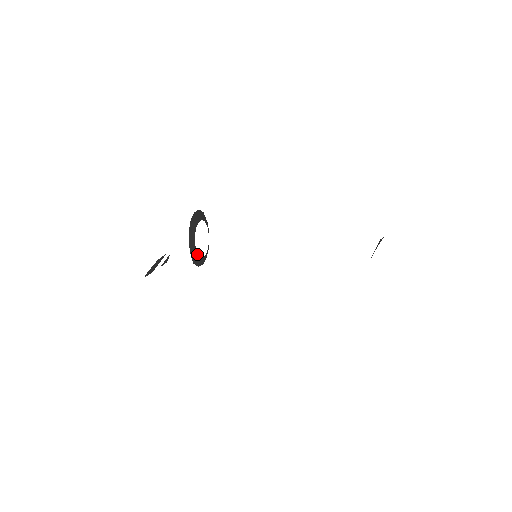
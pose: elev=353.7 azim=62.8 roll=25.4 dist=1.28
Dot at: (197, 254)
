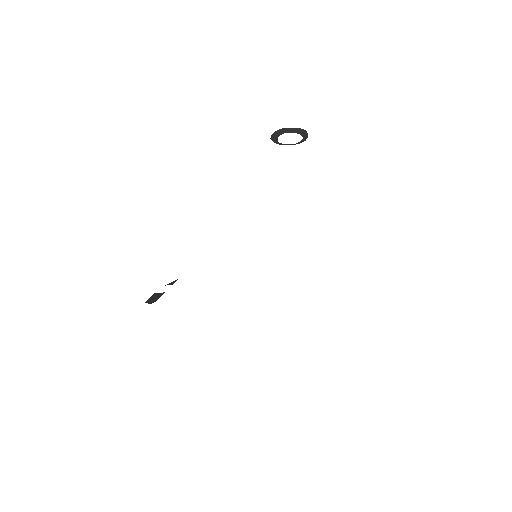
Dot at: occluded
